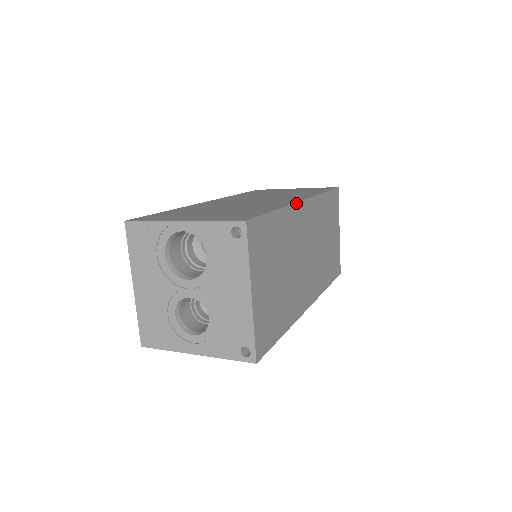
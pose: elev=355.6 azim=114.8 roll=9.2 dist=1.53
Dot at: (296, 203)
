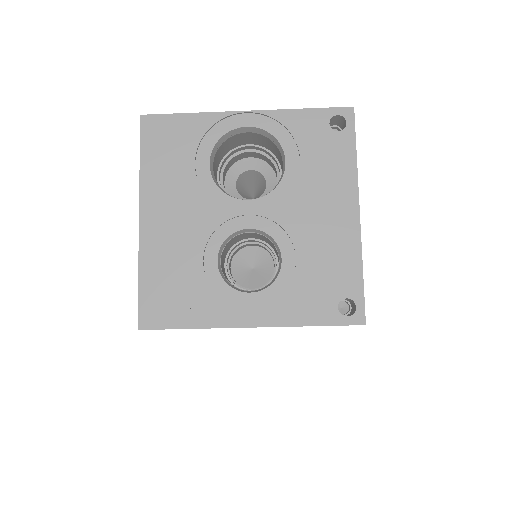
Dot at: occluded
